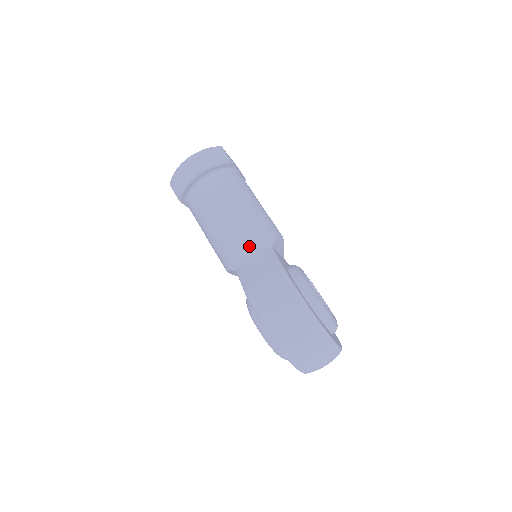
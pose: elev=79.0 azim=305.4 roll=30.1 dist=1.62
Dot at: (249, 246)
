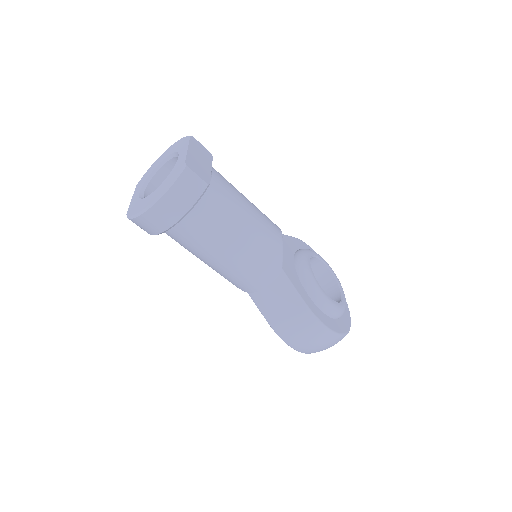
Dot at: (260, 280)
